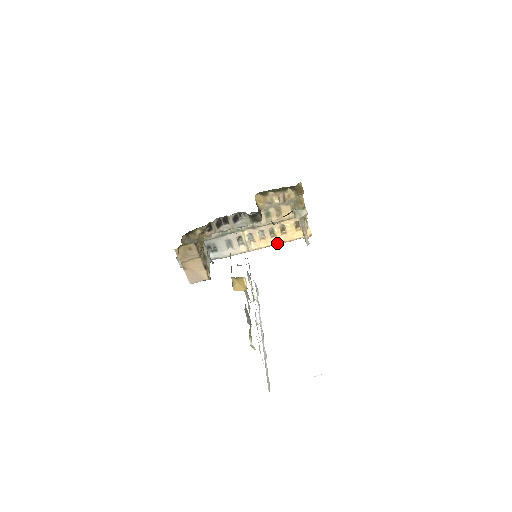
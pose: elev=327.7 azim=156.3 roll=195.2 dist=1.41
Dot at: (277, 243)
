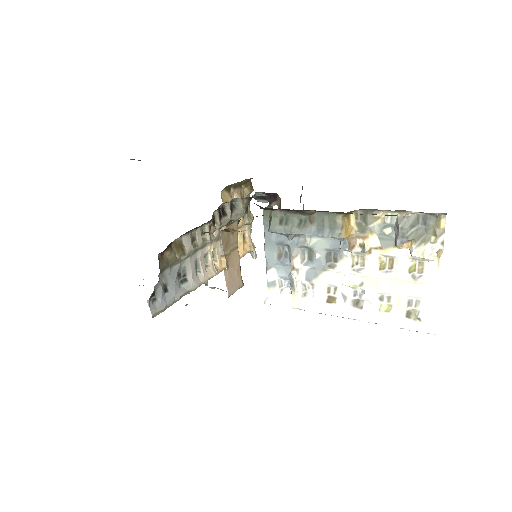
Dot at: occluded
